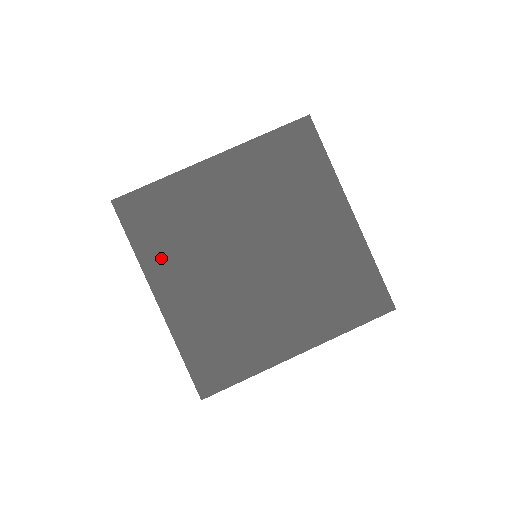
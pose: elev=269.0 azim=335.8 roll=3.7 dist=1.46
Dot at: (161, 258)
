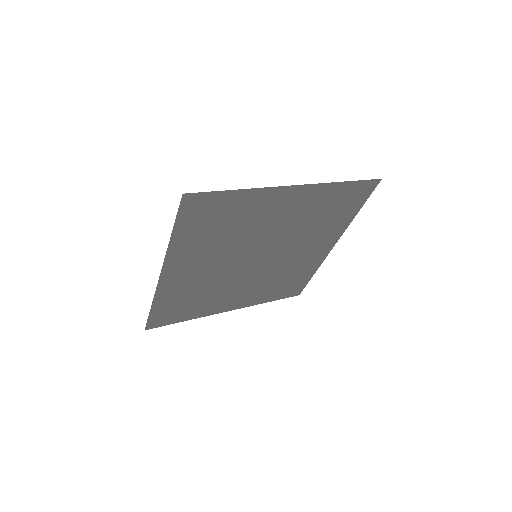
Dot at: (188, 246)
